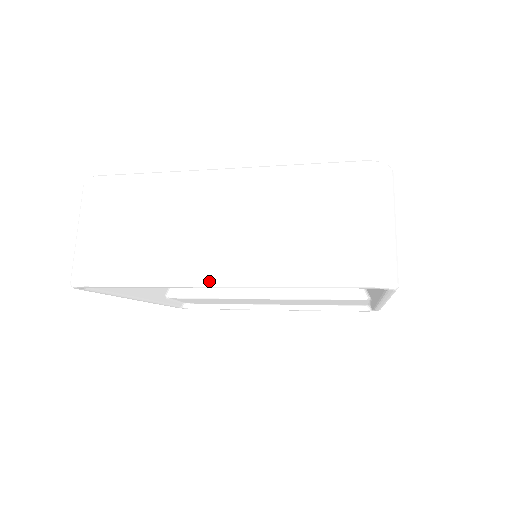
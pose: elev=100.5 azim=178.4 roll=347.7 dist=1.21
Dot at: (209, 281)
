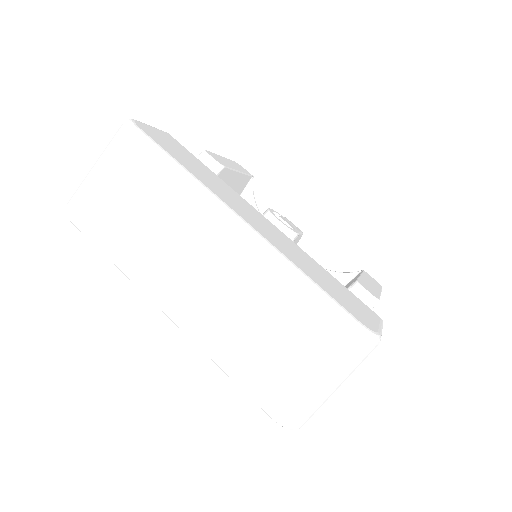
Dot at: (162, 307)
